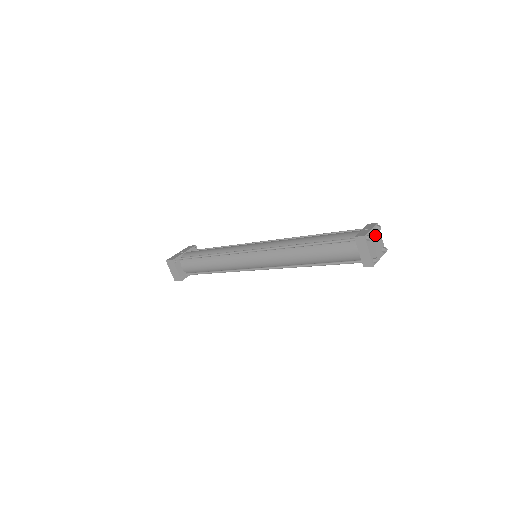
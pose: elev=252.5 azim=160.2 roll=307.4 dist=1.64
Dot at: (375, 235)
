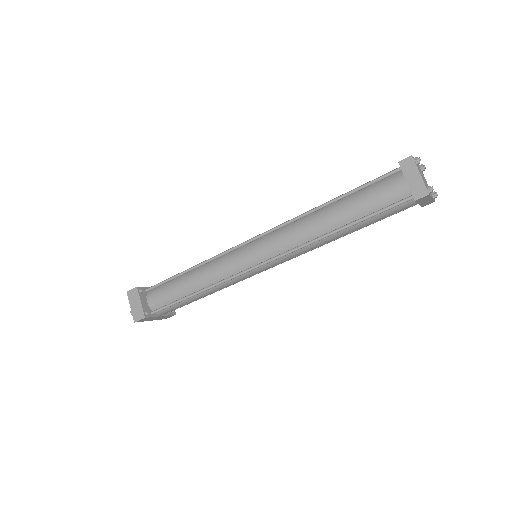
Dot at: (421, 171)
